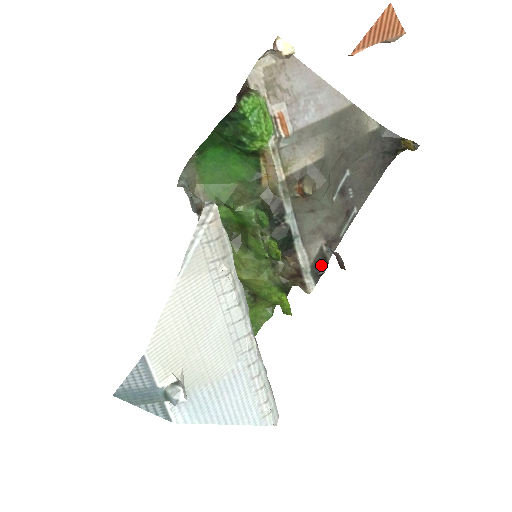
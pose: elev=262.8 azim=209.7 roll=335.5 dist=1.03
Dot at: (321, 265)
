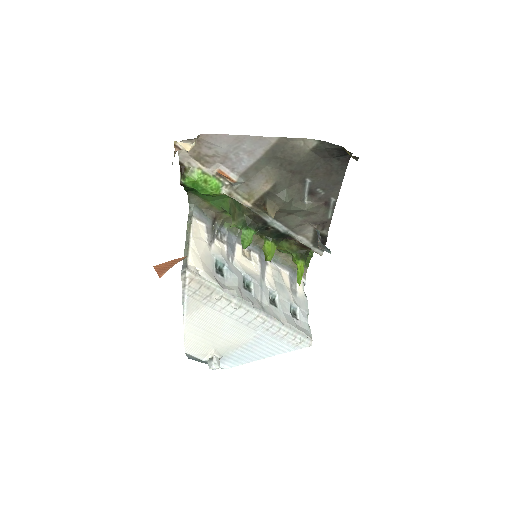
Dot at: (321, 240)
